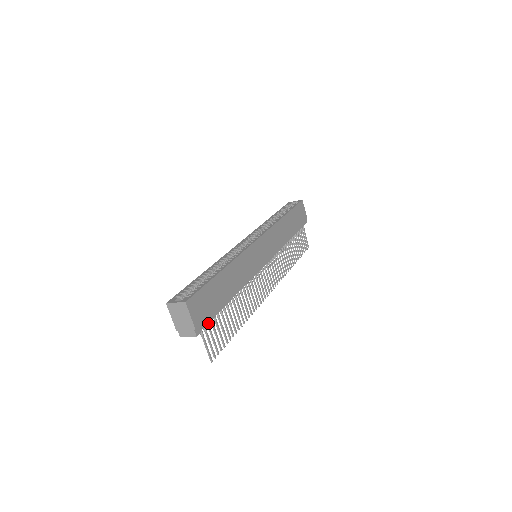
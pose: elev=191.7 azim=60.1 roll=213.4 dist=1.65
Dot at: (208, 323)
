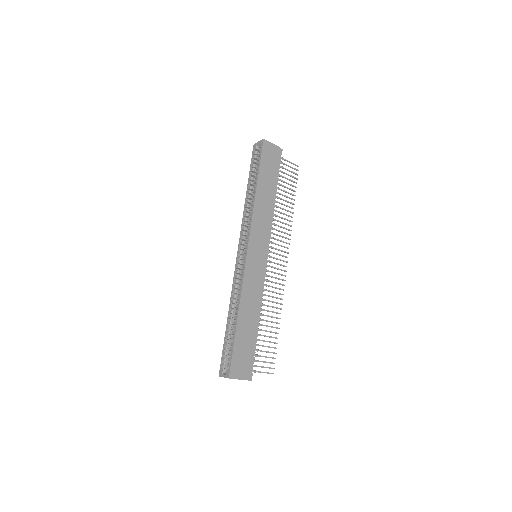
Dot at: (253, 363)
